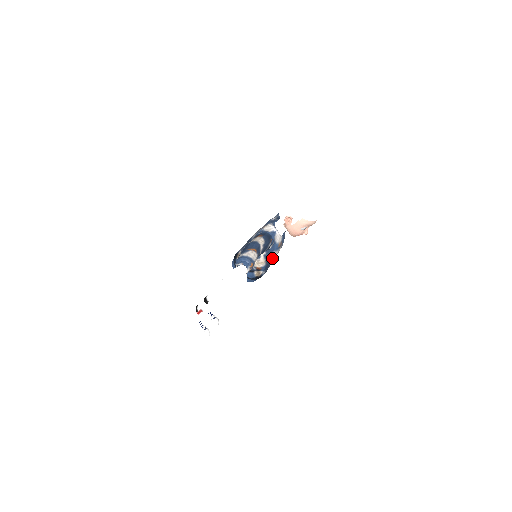
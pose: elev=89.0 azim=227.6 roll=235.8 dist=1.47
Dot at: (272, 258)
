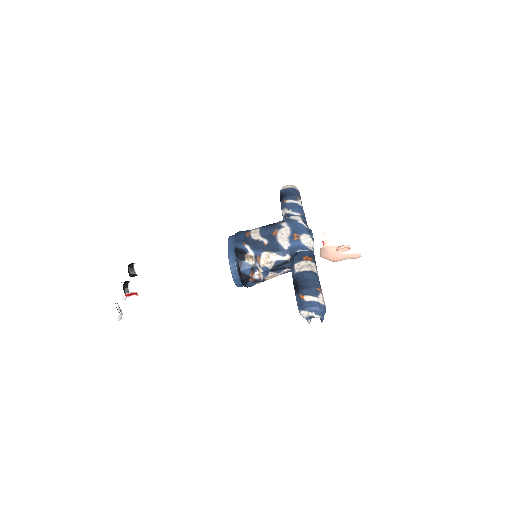
Dot at: occluded
